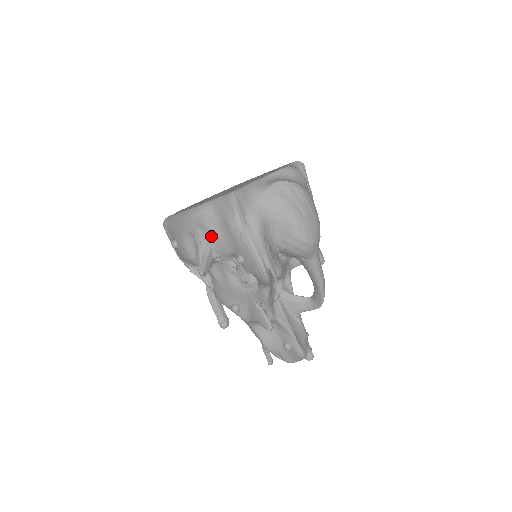
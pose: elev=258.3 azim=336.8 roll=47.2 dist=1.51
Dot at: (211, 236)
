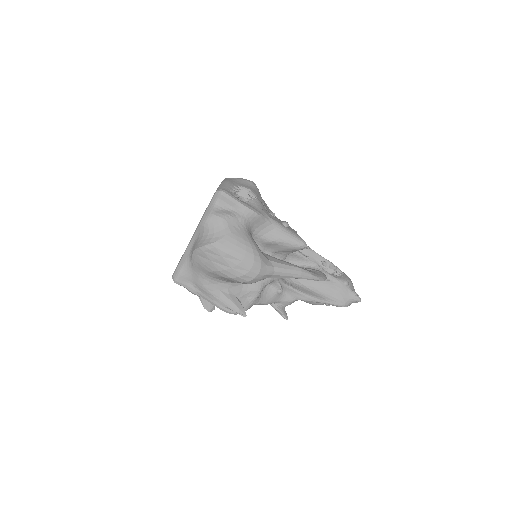
Dot at: occluded
